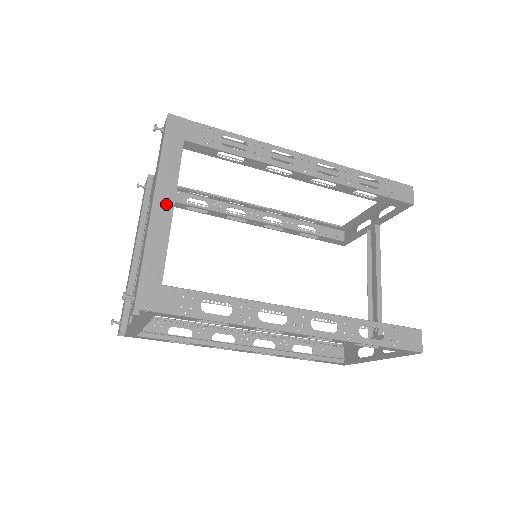
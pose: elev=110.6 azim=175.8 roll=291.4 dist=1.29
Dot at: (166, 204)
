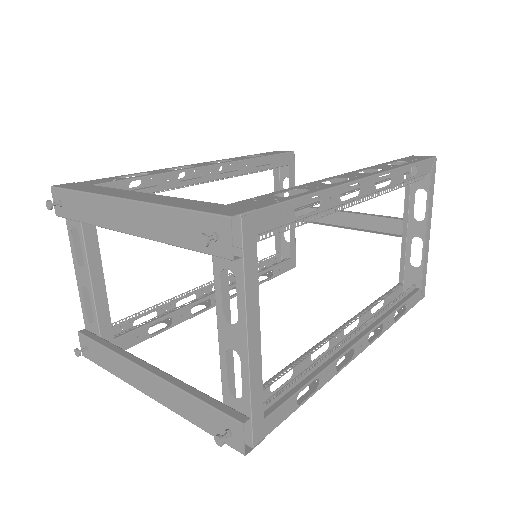
Dot at: (136, 195)
